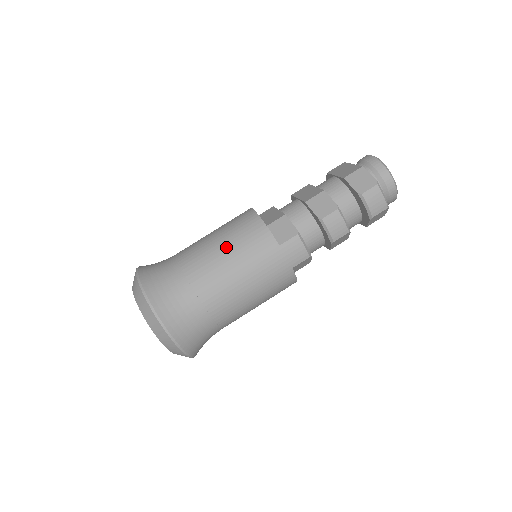
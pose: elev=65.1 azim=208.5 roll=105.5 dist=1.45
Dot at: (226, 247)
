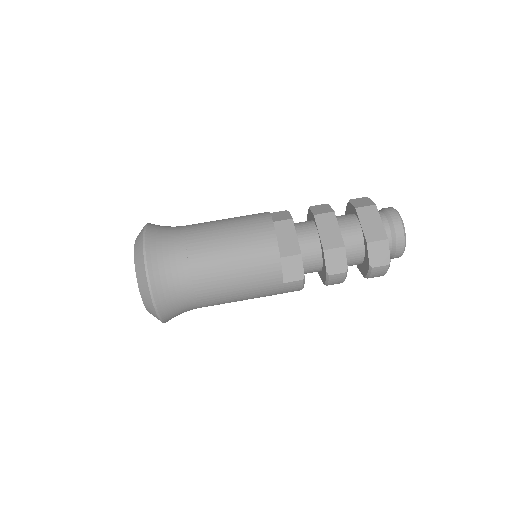
Dot at: (238, 268)
